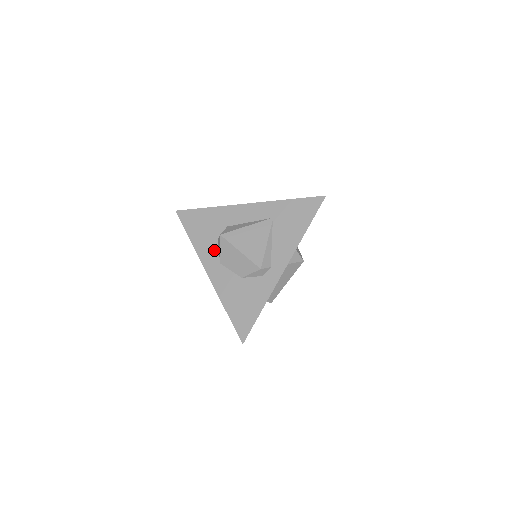
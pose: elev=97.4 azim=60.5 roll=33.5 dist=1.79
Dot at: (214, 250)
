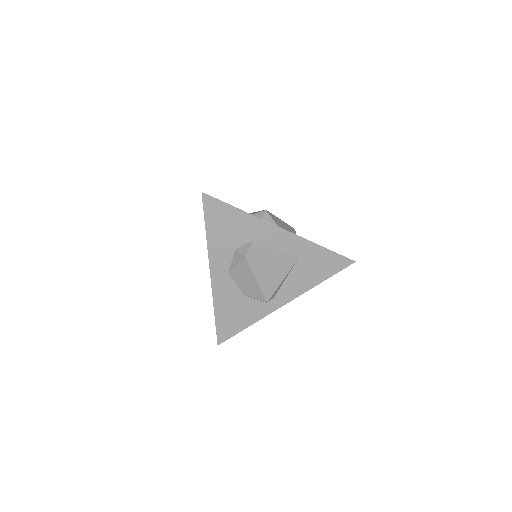
Dot at: (228, 257)
